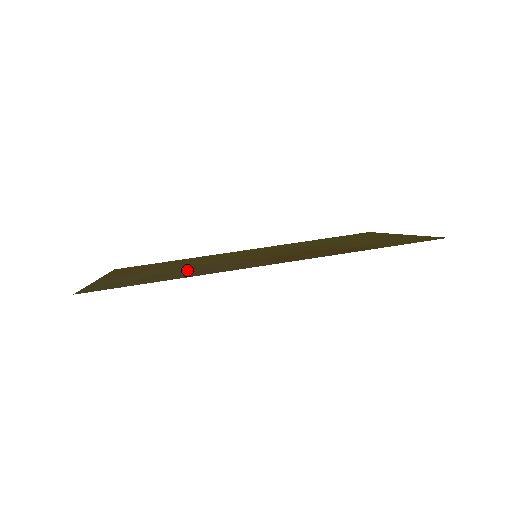
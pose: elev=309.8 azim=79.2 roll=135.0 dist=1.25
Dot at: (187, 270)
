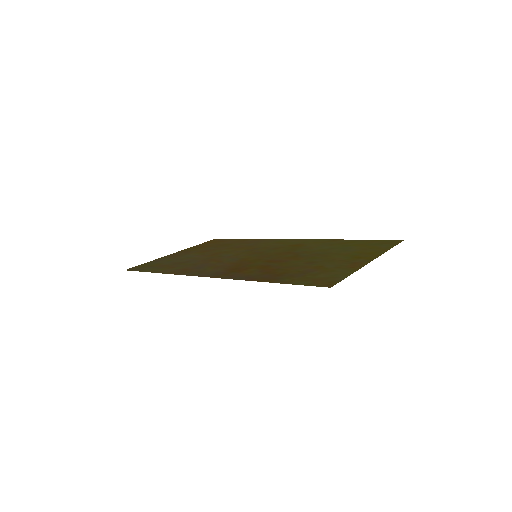
Dot at: (196, 262)
